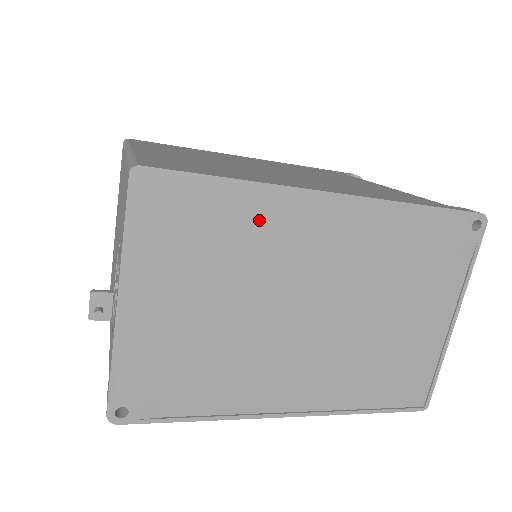
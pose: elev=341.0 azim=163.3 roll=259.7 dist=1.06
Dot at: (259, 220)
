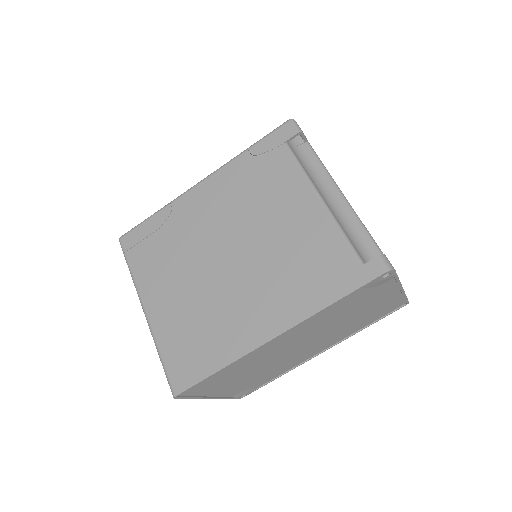
Dot at: (245, 361)
